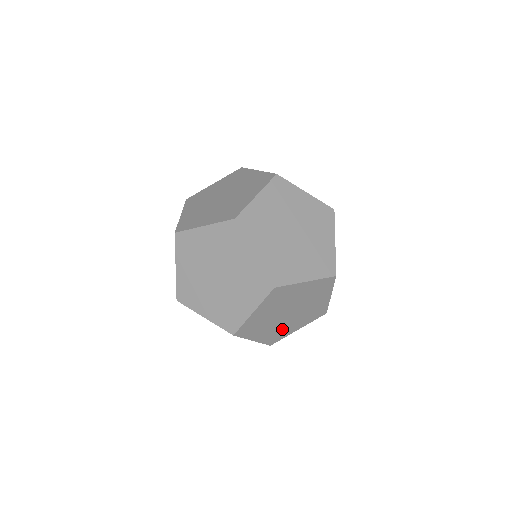
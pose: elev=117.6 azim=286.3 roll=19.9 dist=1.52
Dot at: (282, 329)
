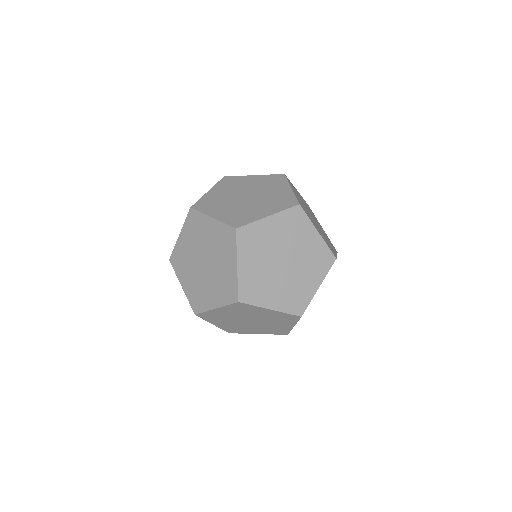
Dot at: (242, 328)
